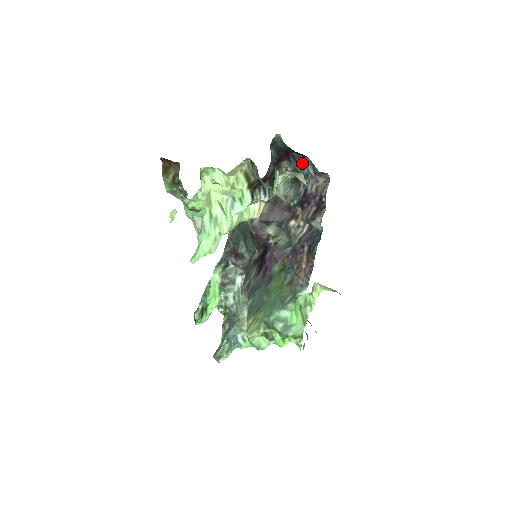
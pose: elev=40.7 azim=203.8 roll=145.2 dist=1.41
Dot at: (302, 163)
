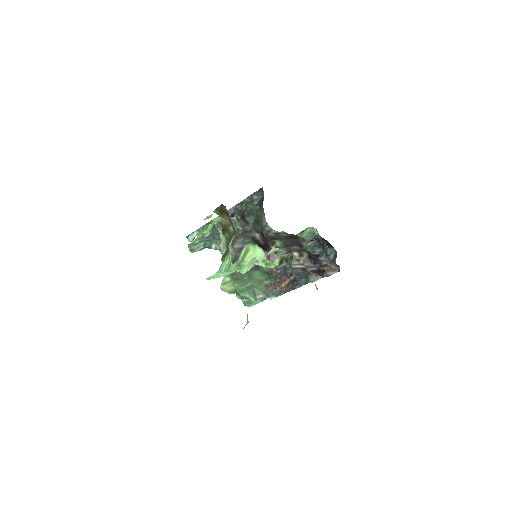
Dot at: (330, 249)
